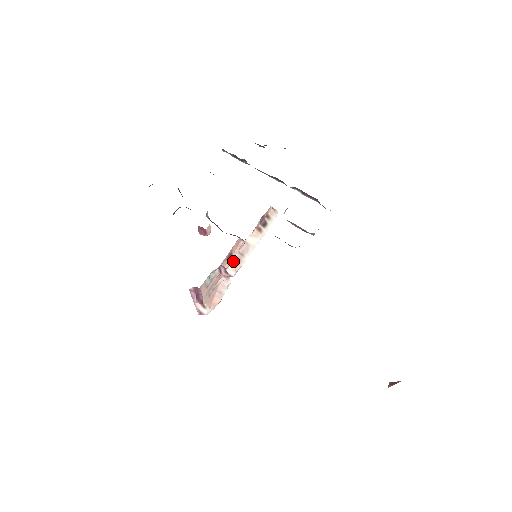
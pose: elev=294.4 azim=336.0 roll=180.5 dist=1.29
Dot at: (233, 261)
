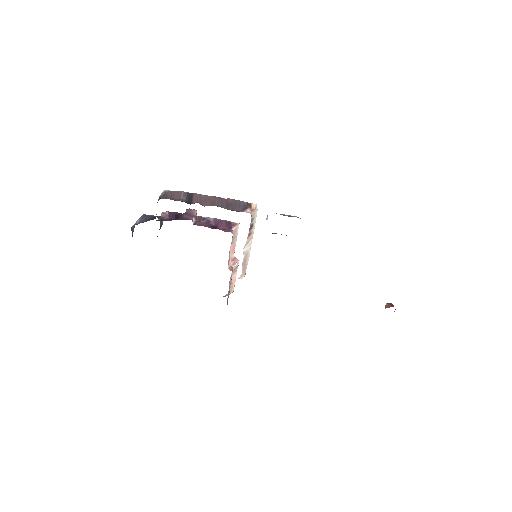
Dot at: (233, 244)
